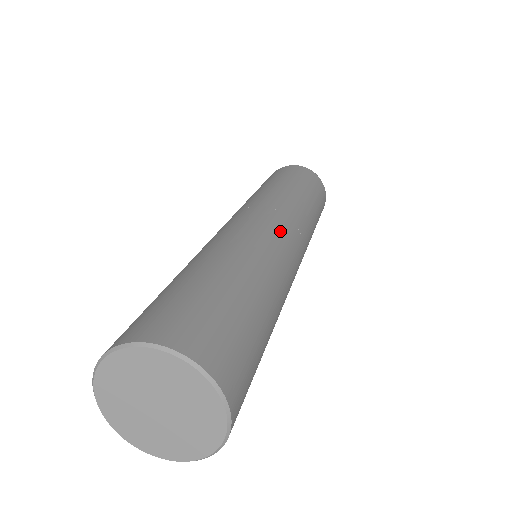
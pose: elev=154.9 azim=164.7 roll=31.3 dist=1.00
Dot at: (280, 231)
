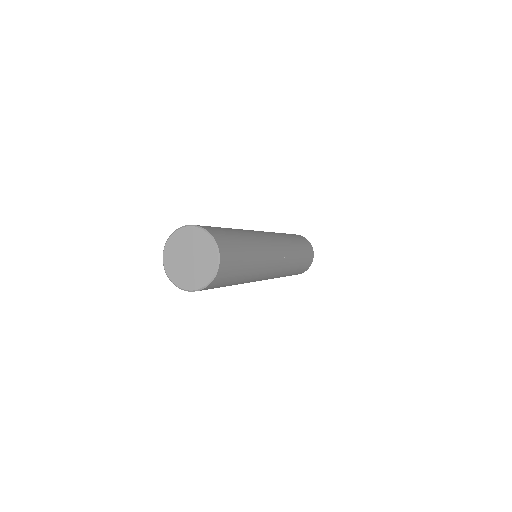
Dot at: (276, 250)
